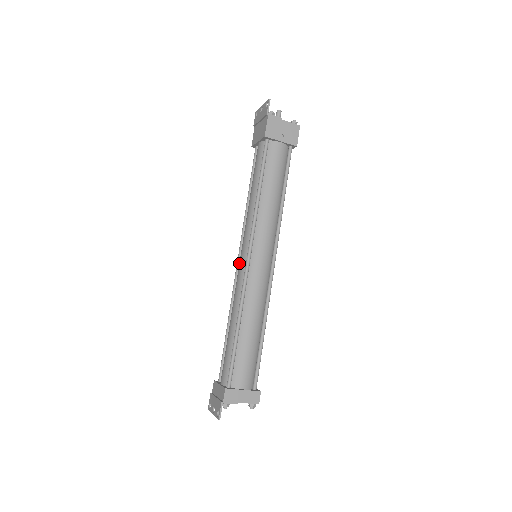
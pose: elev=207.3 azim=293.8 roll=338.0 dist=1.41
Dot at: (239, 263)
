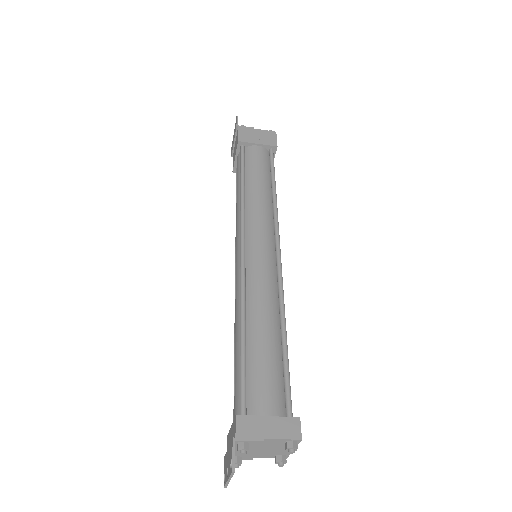
Dot at: occluded
